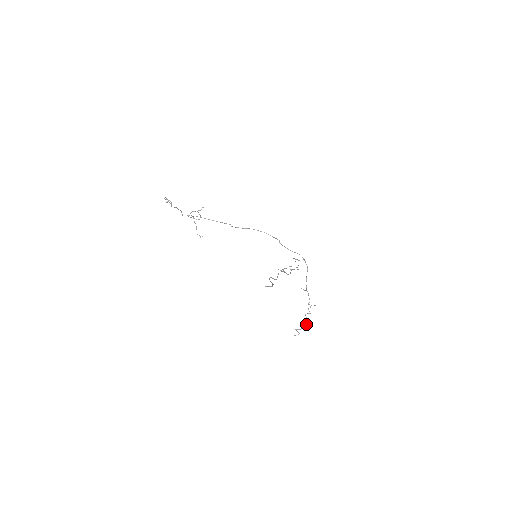
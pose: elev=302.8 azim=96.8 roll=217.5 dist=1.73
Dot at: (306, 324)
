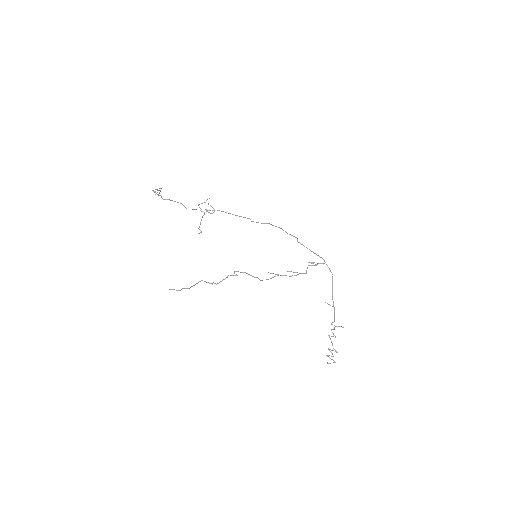
Dot at: occluded
